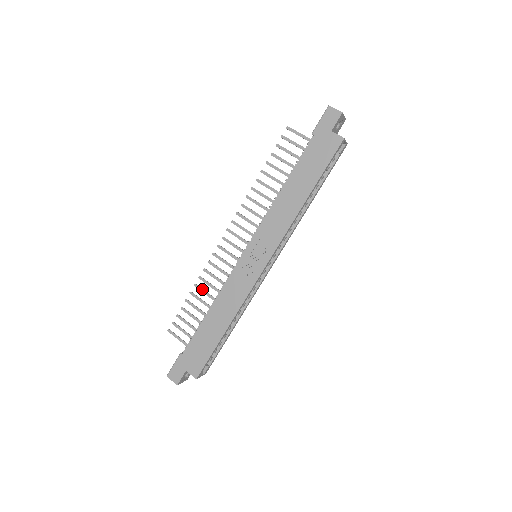
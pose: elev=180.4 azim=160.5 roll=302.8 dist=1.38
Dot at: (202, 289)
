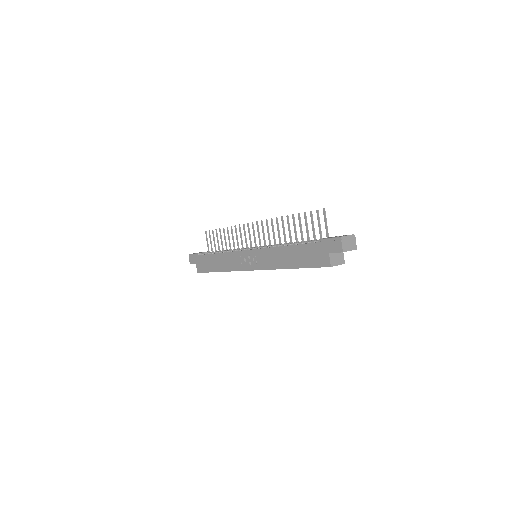
Dot at: (228, 234)
